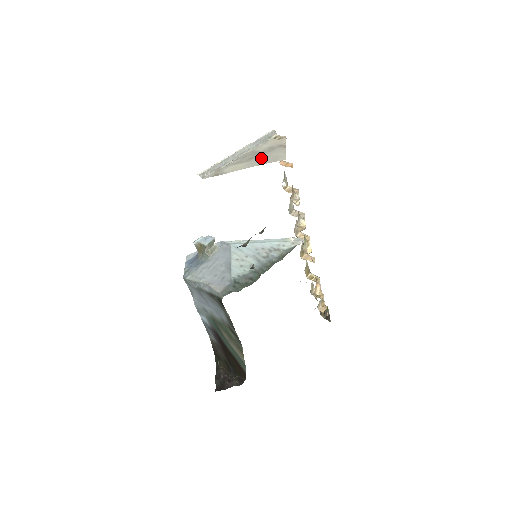
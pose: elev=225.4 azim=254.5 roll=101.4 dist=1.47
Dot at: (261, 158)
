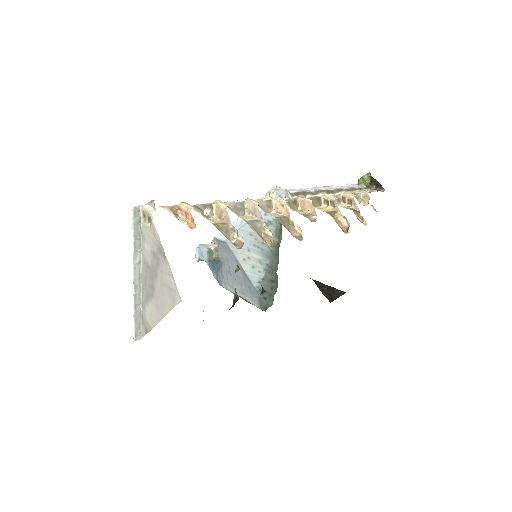
Dot at: (159, 292)
